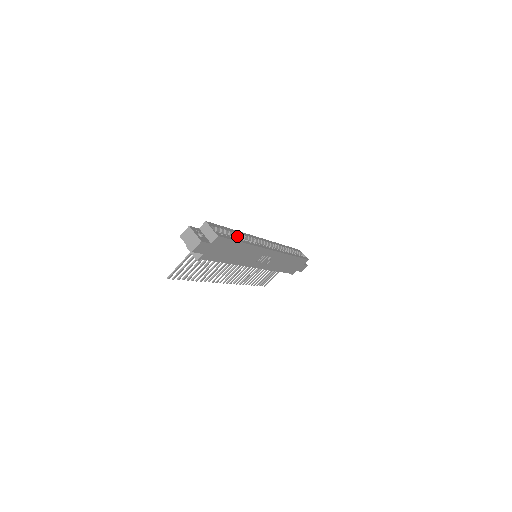
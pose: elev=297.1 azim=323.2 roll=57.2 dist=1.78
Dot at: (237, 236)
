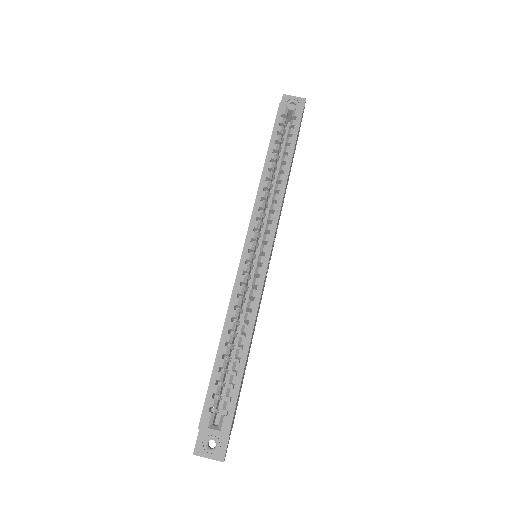
Dot at: (230, 343)
